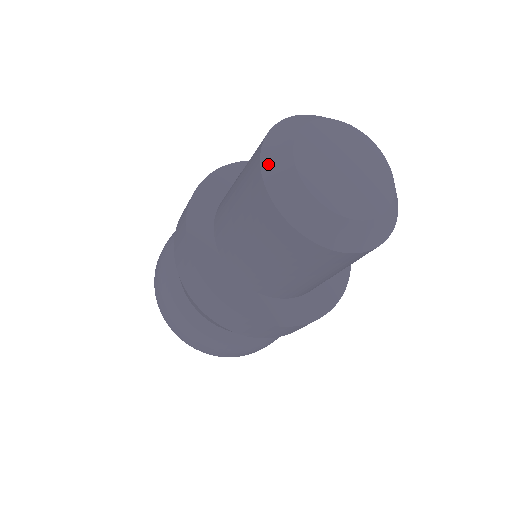
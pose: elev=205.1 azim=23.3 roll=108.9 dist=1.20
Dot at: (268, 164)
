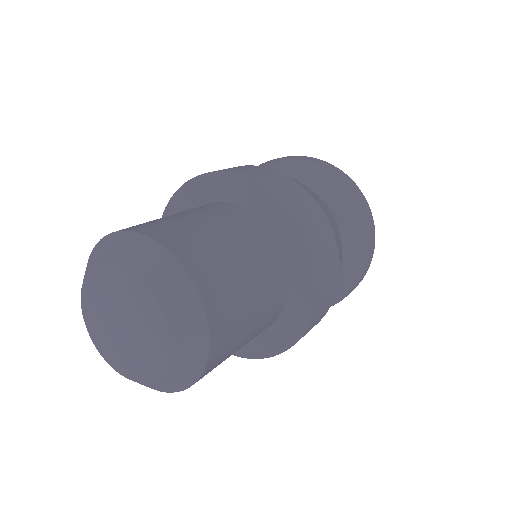
Dot at: occluded
